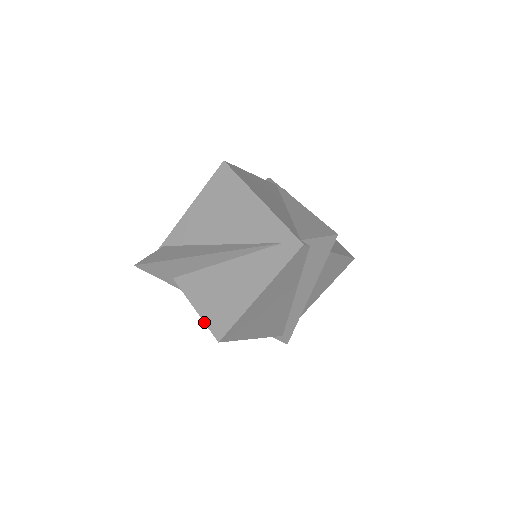
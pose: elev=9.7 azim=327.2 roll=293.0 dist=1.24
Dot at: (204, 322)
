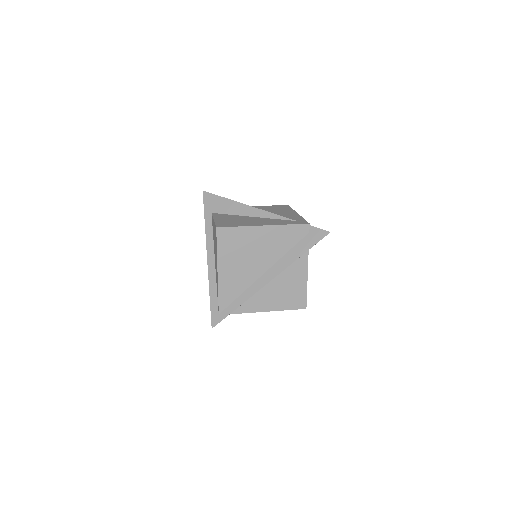
Dot at: (215, 222)
